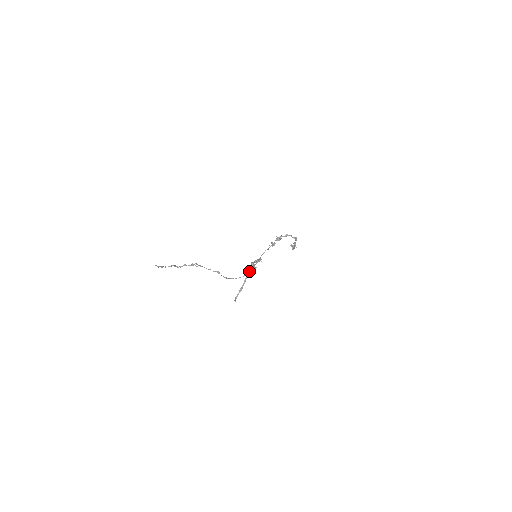
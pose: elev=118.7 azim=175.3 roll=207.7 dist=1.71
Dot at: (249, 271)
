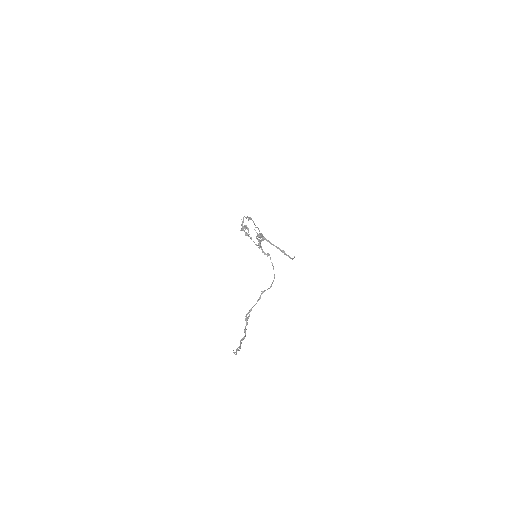
Dot at: occluded
